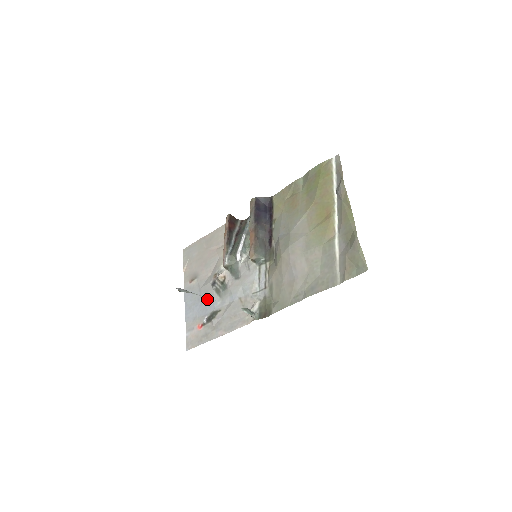
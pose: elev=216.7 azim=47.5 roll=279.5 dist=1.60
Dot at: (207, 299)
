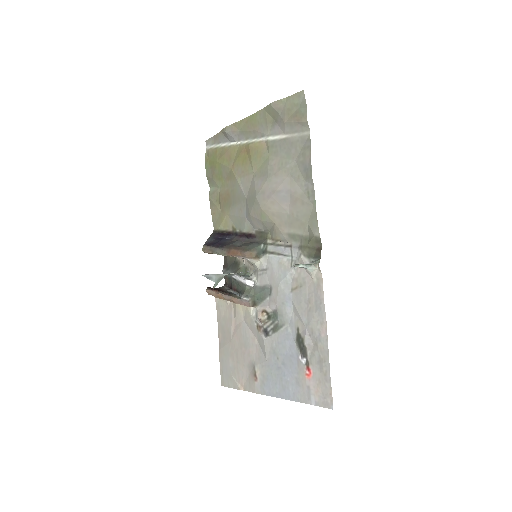
Dot at: (280, 351)
